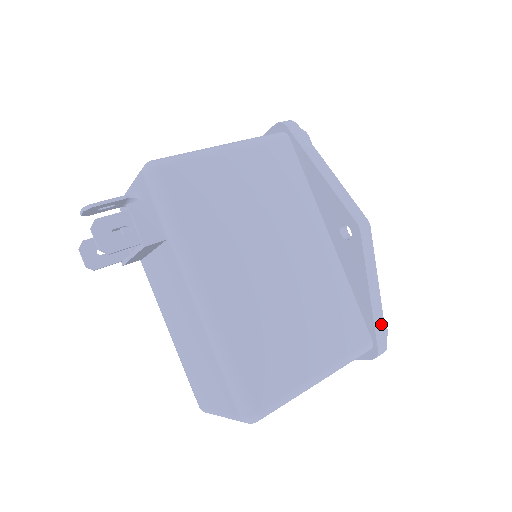
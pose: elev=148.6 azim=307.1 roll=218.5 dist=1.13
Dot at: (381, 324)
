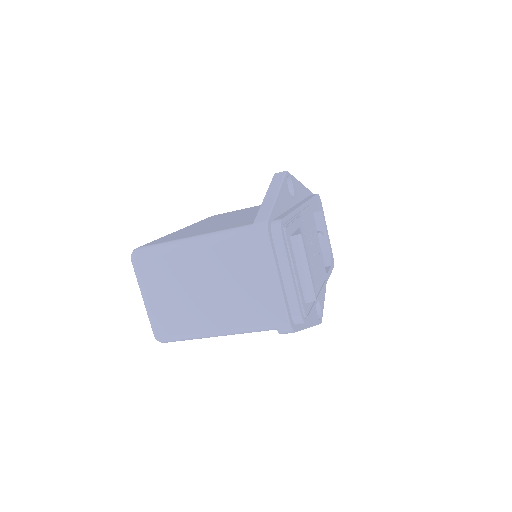
Dot at: (267, 210)
